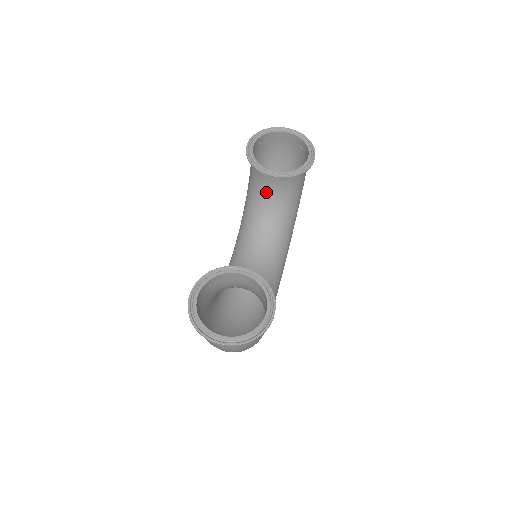
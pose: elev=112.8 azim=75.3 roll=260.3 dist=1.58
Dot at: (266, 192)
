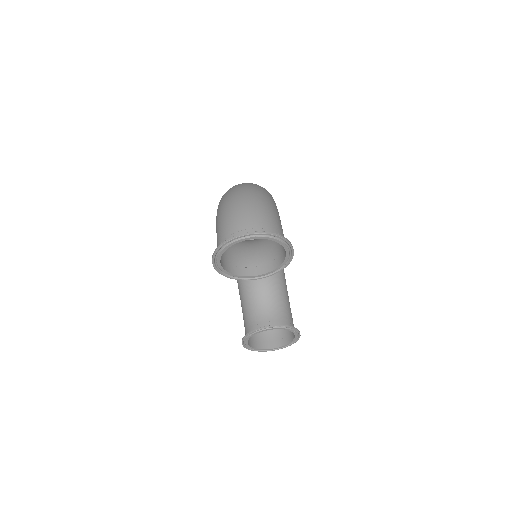
Dot at: (248, 253)
